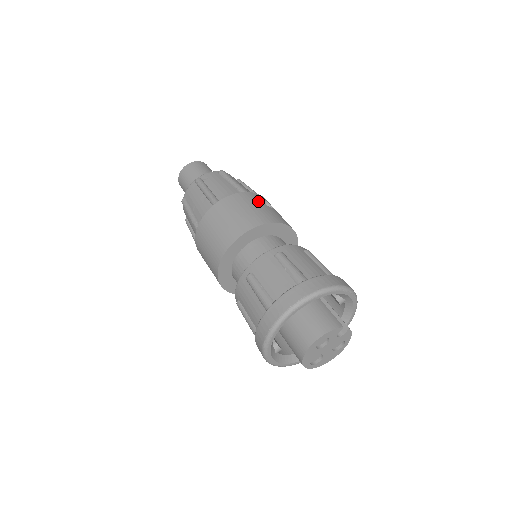
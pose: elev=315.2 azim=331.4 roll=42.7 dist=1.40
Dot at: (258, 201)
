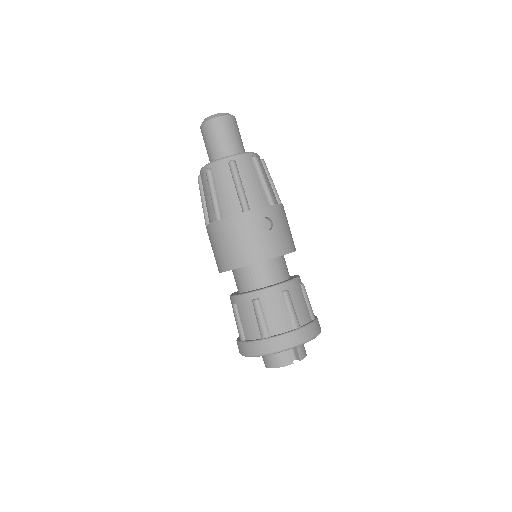
Dot at: (255, 226)
